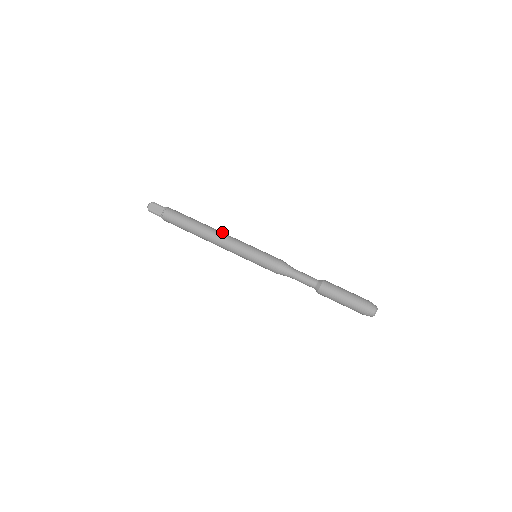
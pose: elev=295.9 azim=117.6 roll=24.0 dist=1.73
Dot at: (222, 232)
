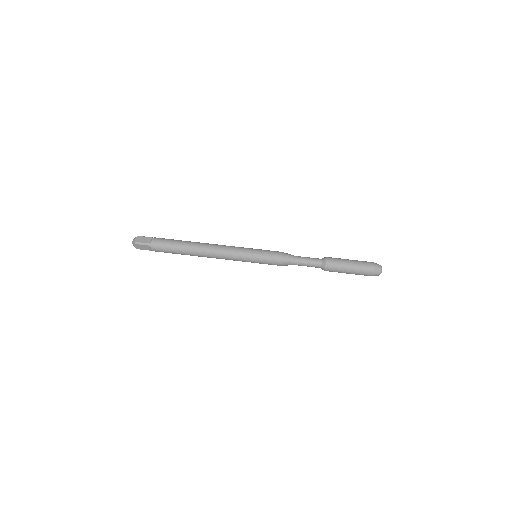
Dot at: occluded
